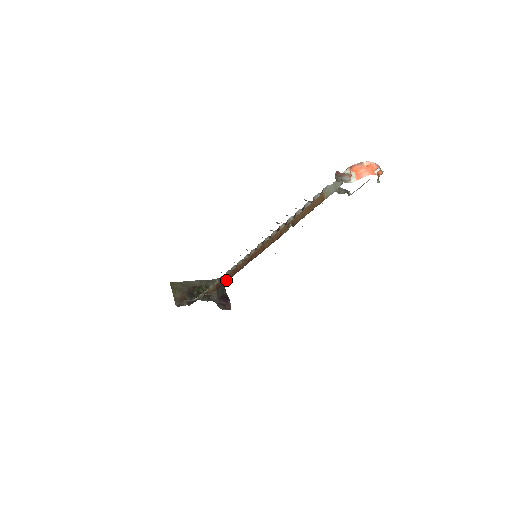
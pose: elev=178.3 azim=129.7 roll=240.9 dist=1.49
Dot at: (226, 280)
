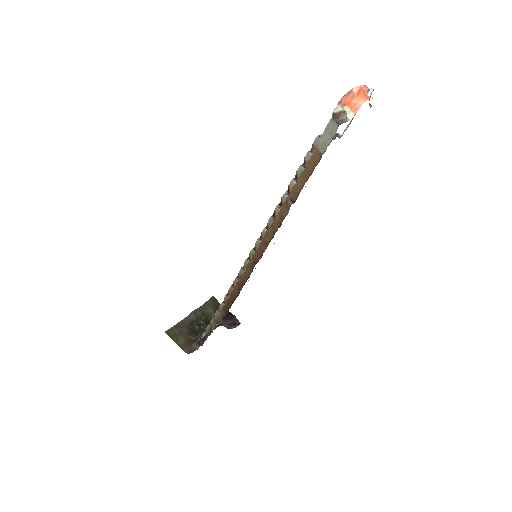
Dot at: (234, 298)
